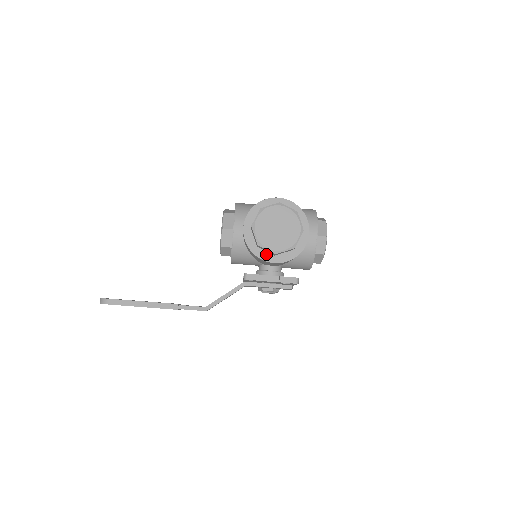
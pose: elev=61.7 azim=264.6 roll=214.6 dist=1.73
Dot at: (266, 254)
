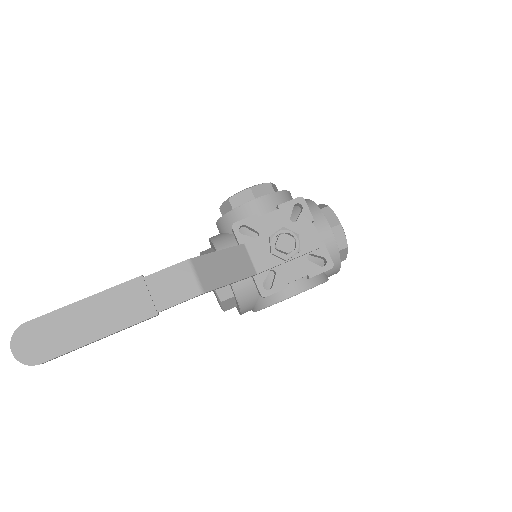
Dot at: occluded
